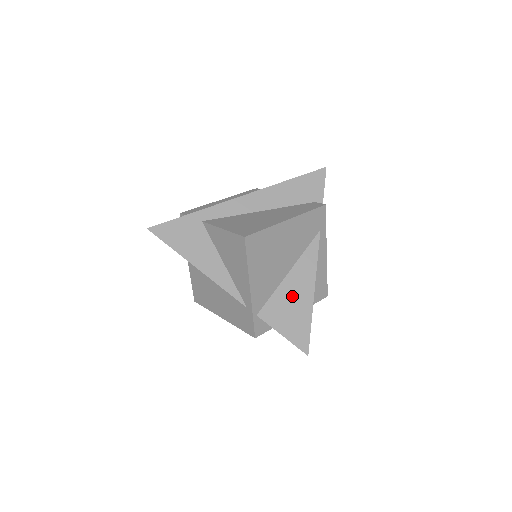
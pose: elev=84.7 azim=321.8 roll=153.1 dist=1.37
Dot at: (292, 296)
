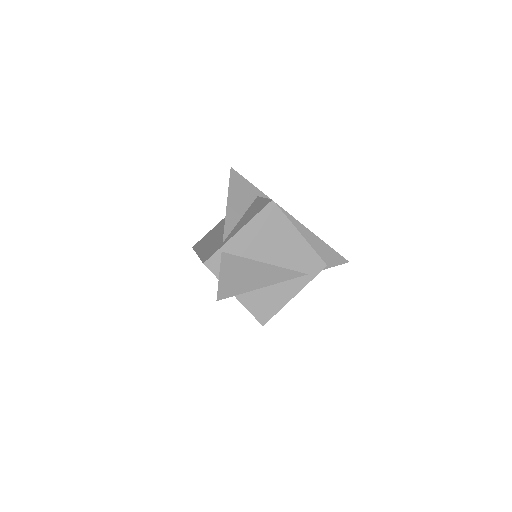
Dot at: (251, 272)
